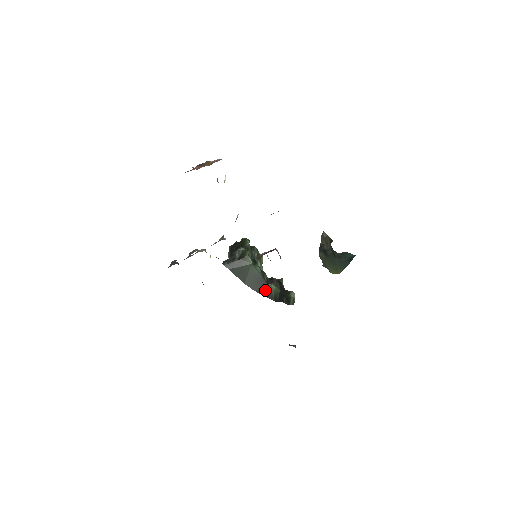
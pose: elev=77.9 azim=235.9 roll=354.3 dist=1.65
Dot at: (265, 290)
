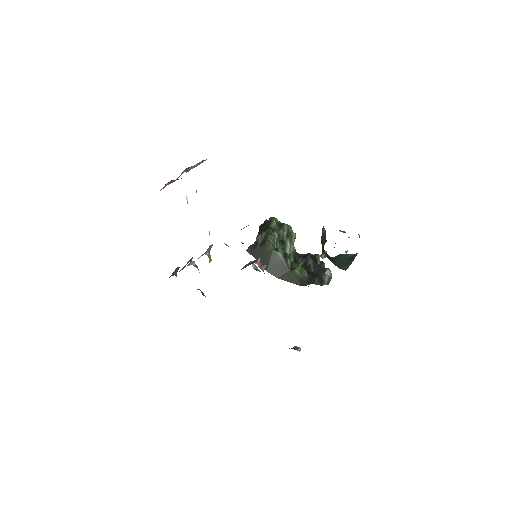
Dot at: (289, 276)
